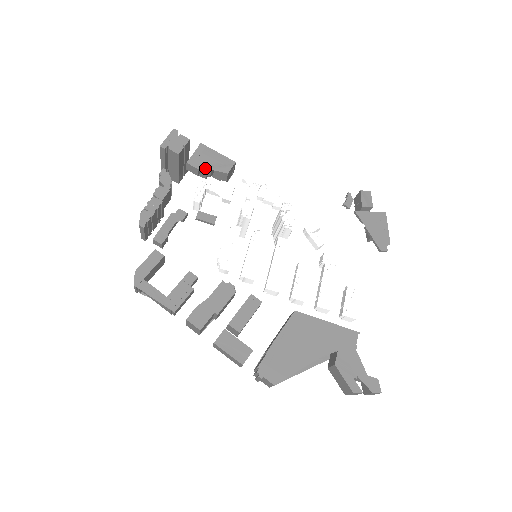
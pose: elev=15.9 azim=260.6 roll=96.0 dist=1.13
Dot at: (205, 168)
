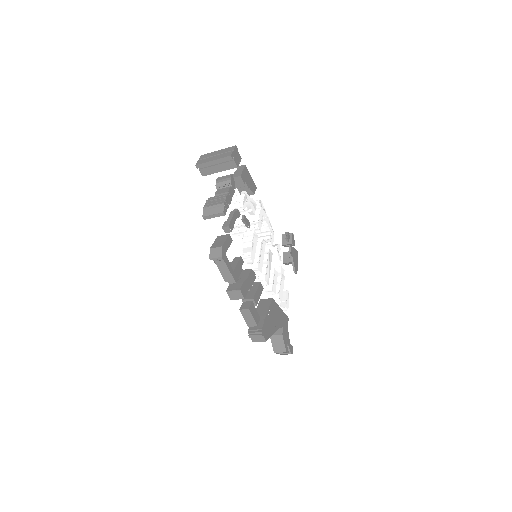
Dot at: (246, 185)
